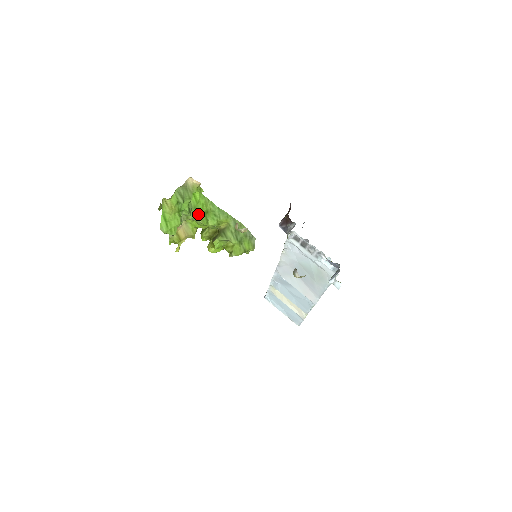
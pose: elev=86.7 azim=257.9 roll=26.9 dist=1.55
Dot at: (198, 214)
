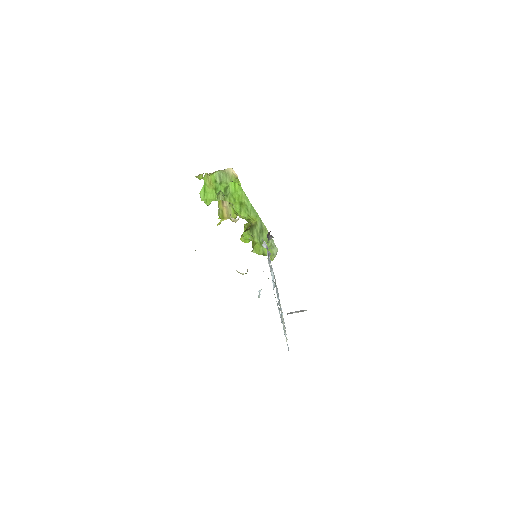
Dot at: (233, 201)
